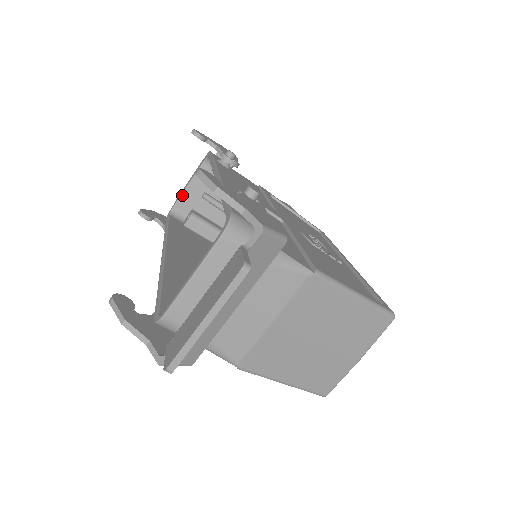
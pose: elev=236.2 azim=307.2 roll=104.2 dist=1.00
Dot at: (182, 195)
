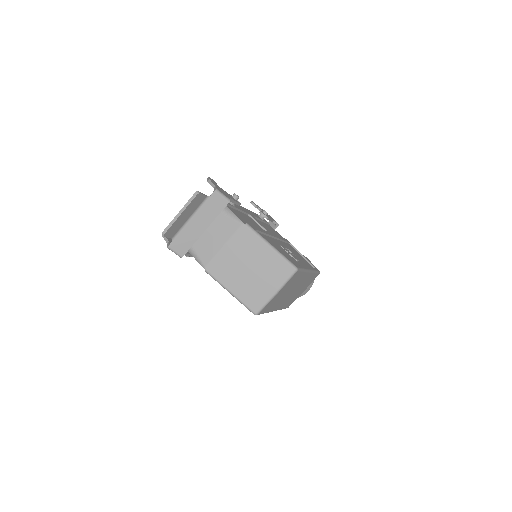
Dot at: occluded
